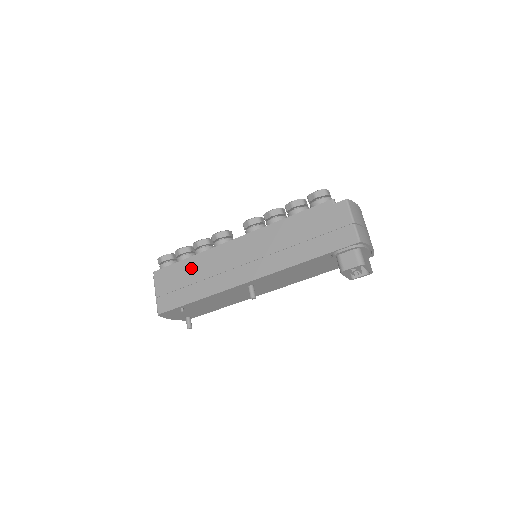
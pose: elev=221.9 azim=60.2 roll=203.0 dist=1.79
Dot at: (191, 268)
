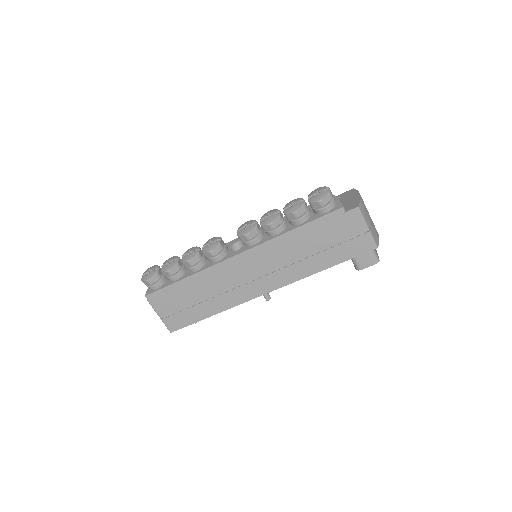
Dot at: (192, 288)
